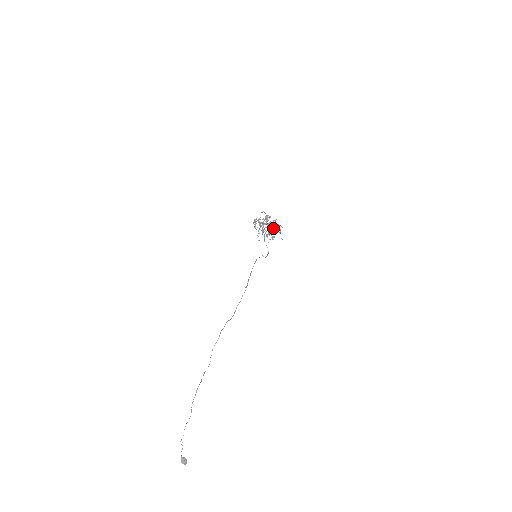
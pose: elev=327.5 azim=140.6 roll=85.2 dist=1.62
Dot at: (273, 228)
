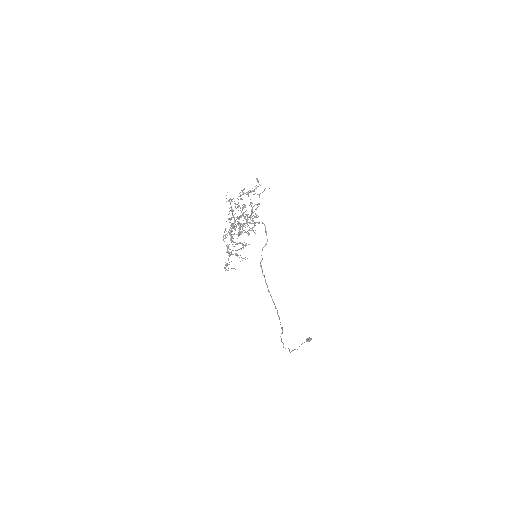
Dot at: (249, 217)
